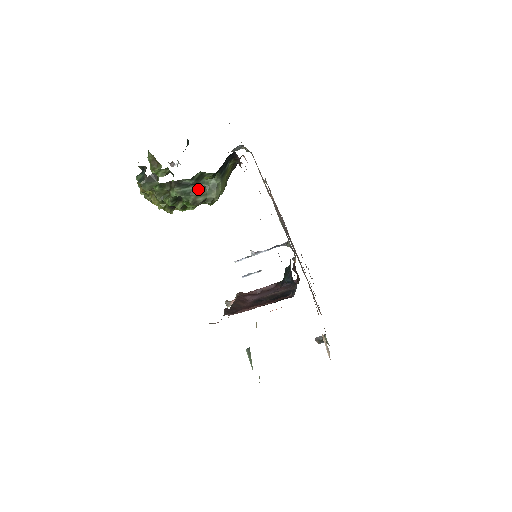
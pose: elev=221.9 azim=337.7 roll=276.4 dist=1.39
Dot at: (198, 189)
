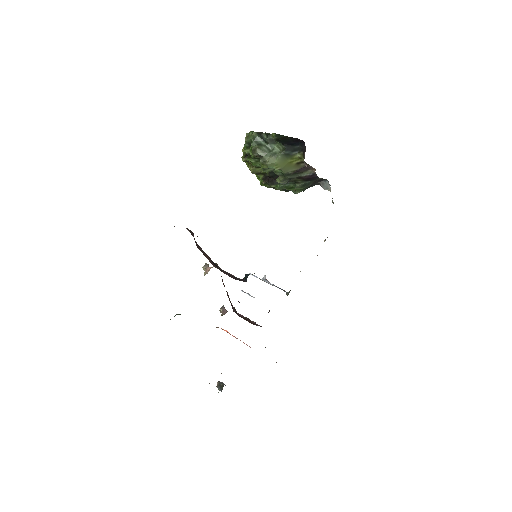
Dot at: (265, 146)
